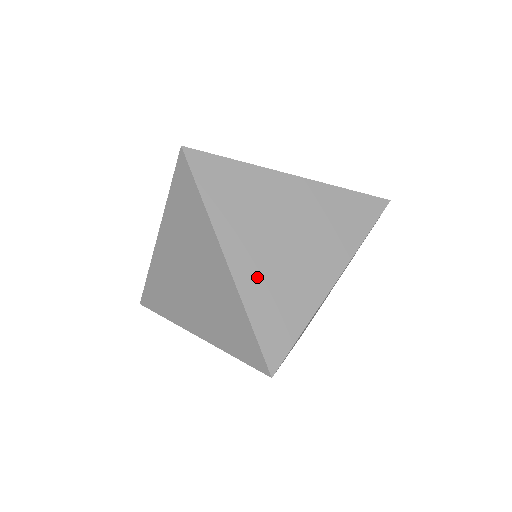
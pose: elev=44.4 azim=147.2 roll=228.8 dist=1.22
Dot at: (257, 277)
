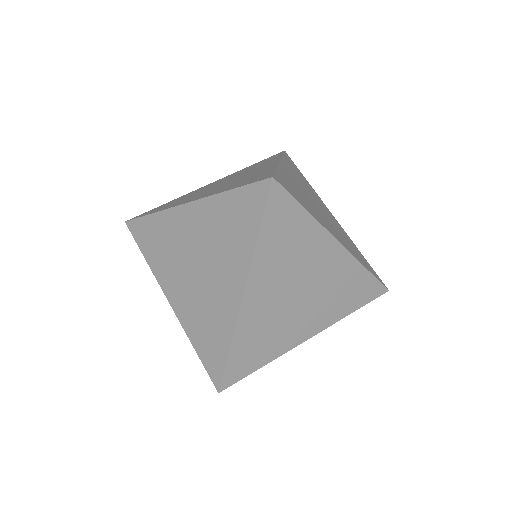
Dot at: (257, 317)
